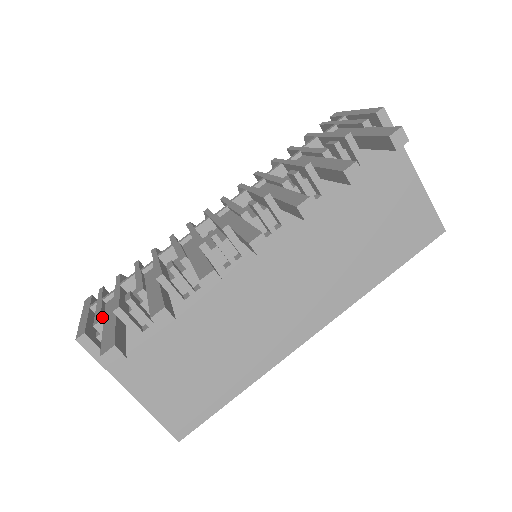
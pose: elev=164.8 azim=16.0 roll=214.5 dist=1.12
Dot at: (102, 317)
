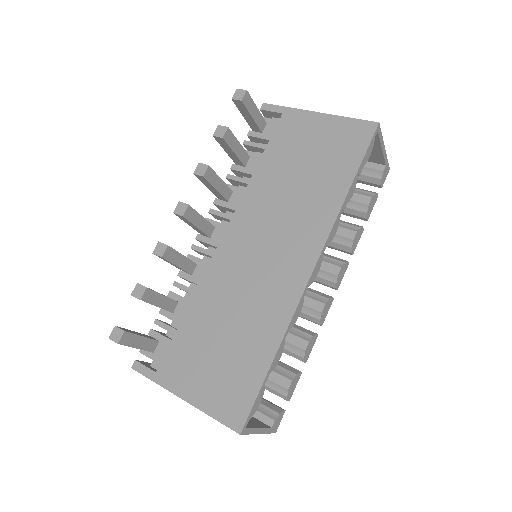
Dot at: occluded
